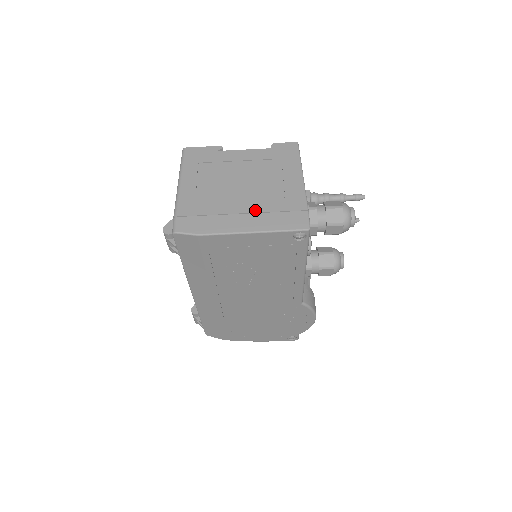
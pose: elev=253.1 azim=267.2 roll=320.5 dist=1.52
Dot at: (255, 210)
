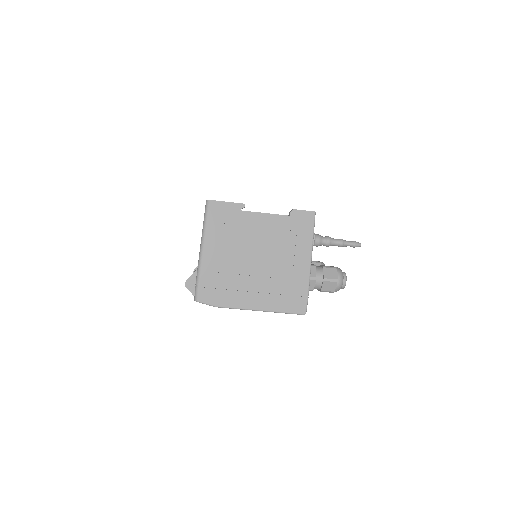
Dot at: (265, 289)
